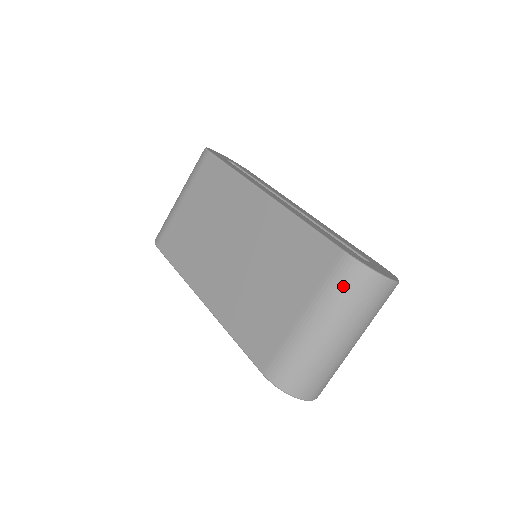
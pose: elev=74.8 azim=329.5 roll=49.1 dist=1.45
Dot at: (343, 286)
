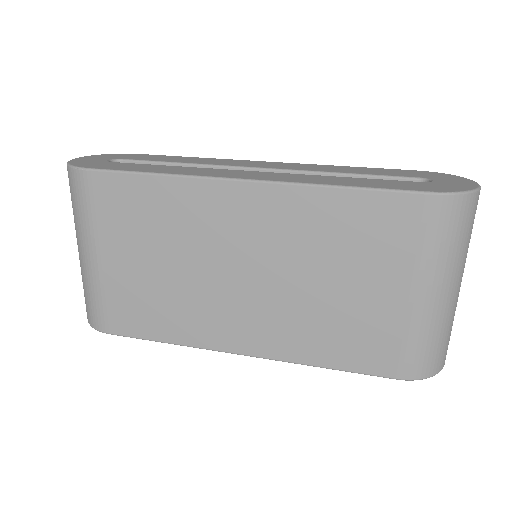
Dot at: (448, 232)
